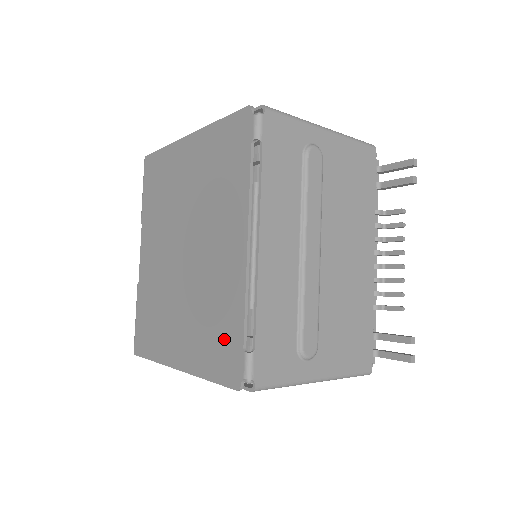
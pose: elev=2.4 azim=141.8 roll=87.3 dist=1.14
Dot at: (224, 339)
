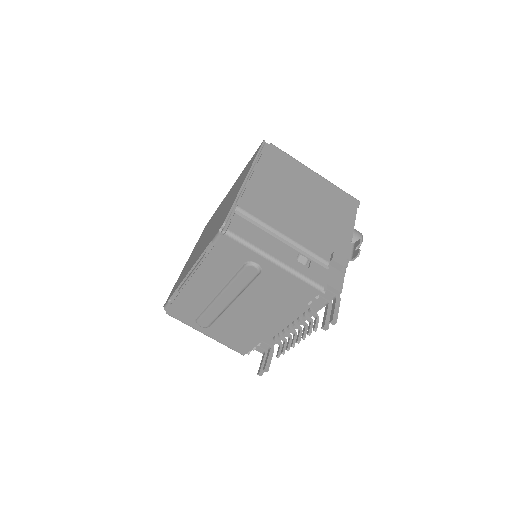
Dot at: occluded
